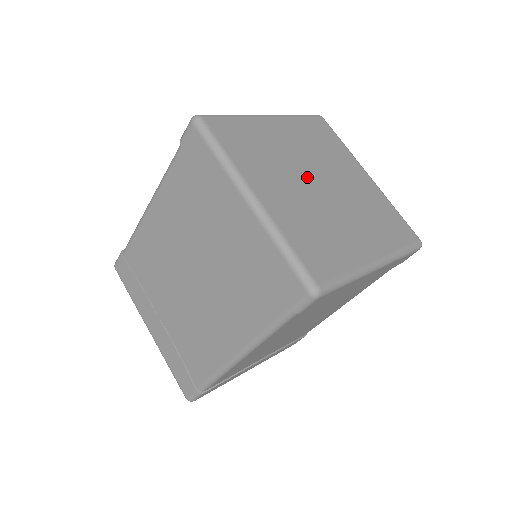
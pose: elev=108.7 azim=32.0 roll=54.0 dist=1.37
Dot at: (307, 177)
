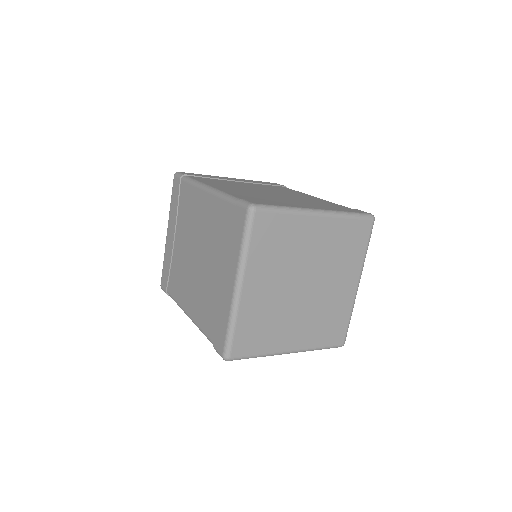
Dot at: (299, 279)
